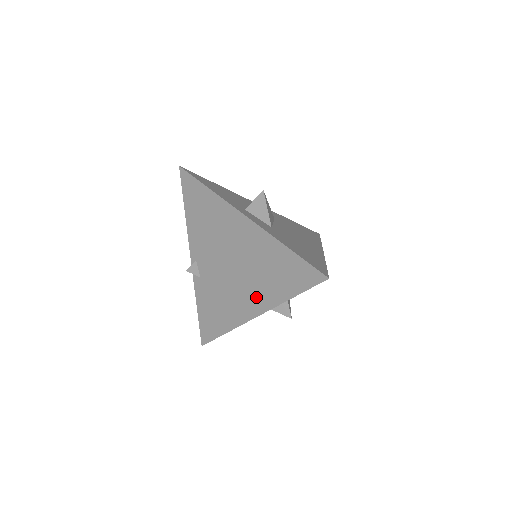
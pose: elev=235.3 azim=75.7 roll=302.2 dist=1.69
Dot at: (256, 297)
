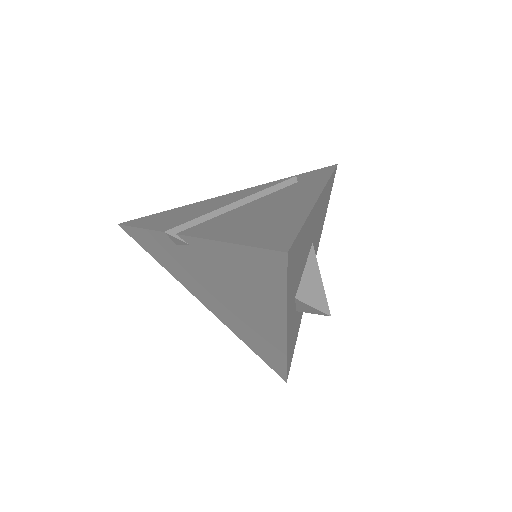
Dot at: (221, 314)
